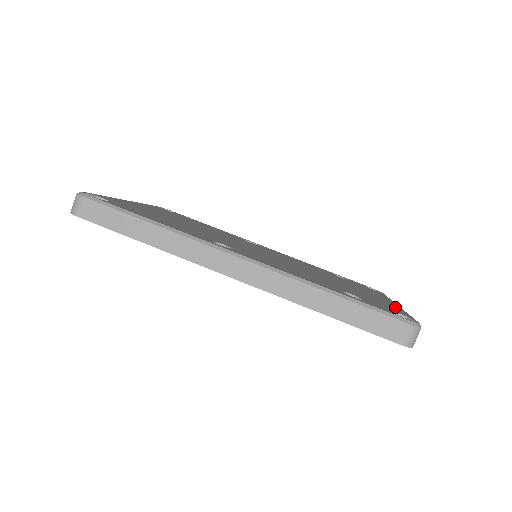
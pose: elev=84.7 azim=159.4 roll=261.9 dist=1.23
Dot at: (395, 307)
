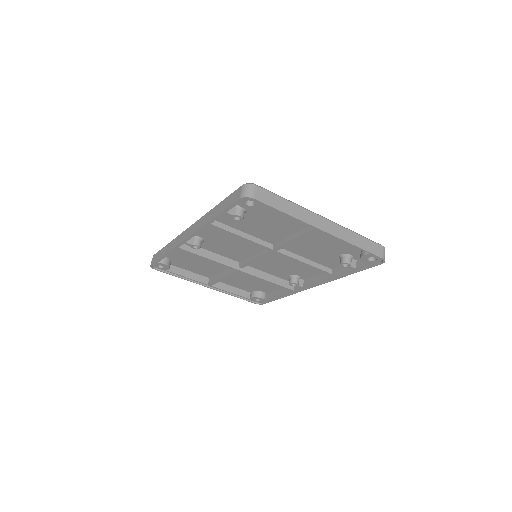
Dot at: occluded
